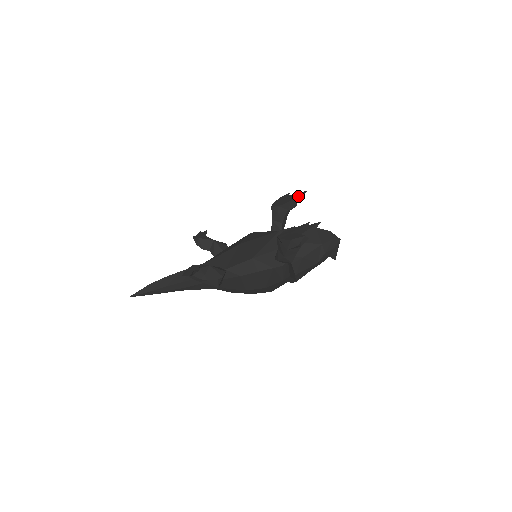
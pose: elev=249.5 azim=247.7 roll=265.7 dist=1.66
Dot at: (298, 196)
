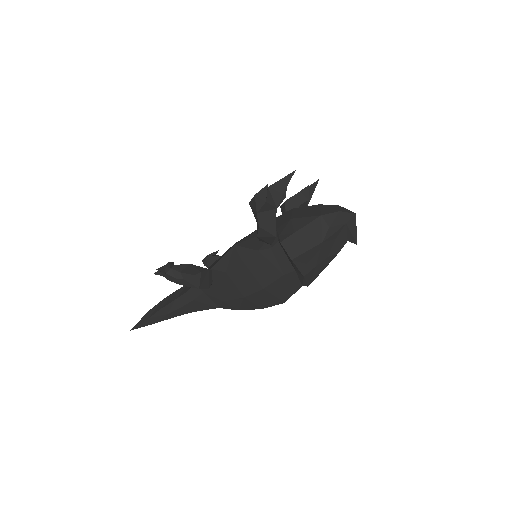
Dot at: (310, 188)
